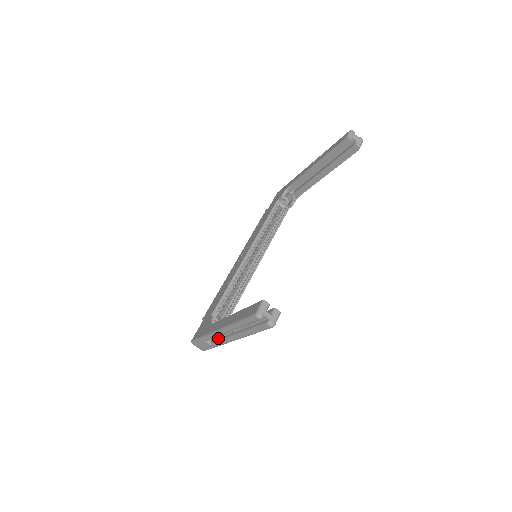
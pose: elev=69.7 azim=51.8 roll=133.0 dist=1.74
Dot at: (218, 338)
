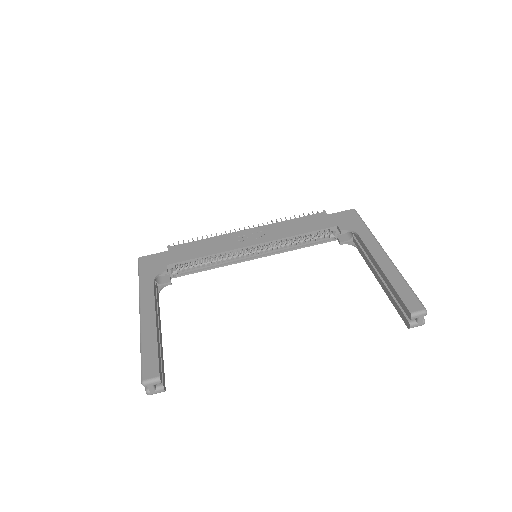
Dot at: occluded
